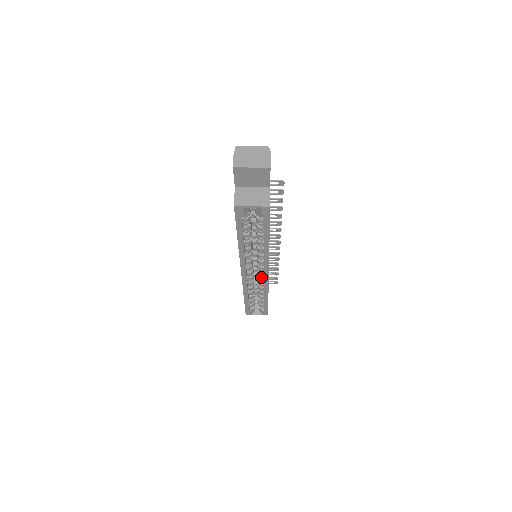
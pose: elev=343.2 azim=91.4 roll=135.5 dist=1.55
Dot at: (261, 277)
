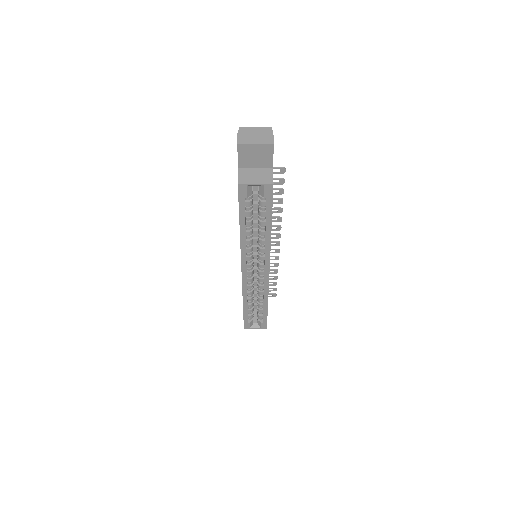
Dot at: (261, 278)
